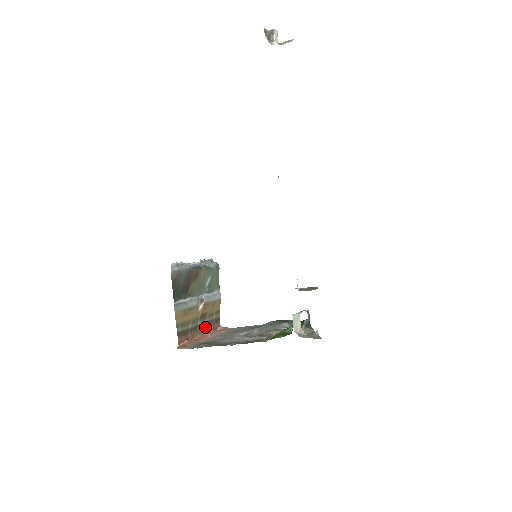
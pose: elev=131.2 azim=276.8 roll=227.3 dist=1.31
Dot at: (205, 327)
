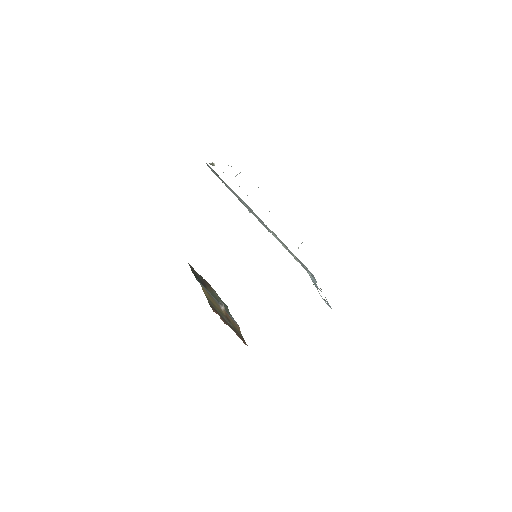
Dot at: (233, 330)
